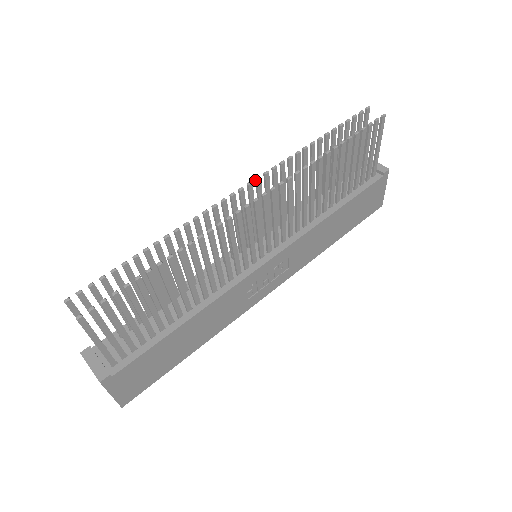
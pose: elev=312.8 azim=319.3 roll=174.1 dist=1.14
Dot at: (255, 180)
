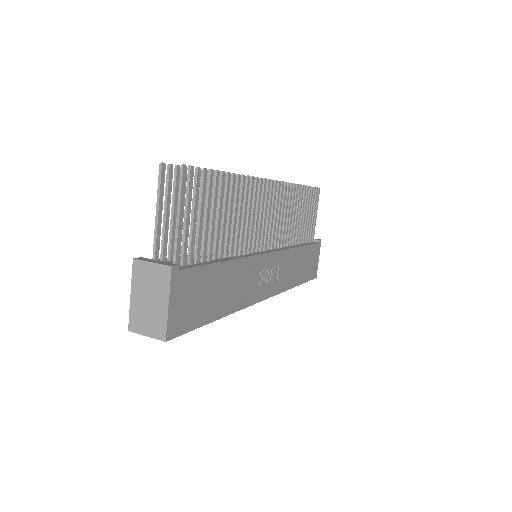
Dot at: occluded
